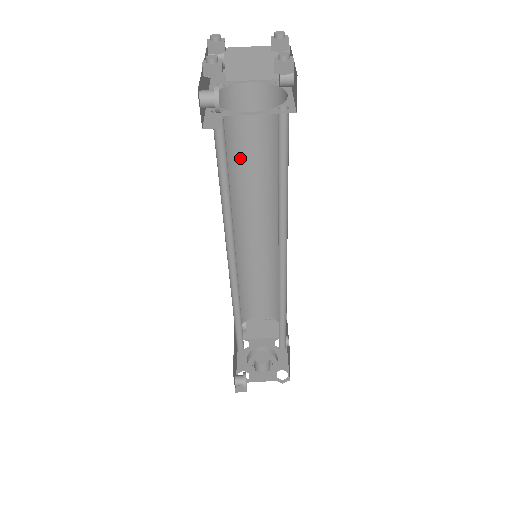
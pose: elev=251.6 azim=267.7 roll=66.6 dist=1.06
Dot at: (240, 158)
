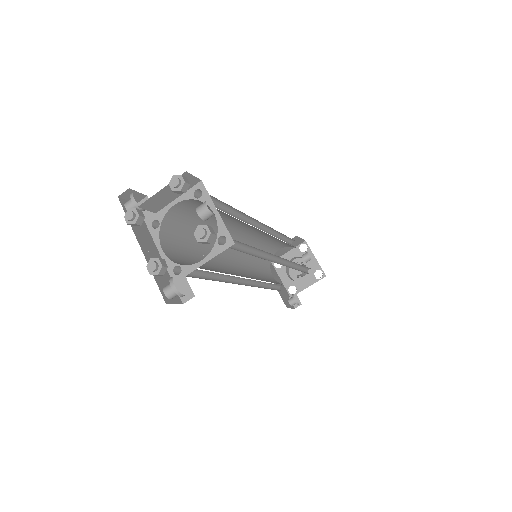
Dot at: occluded
